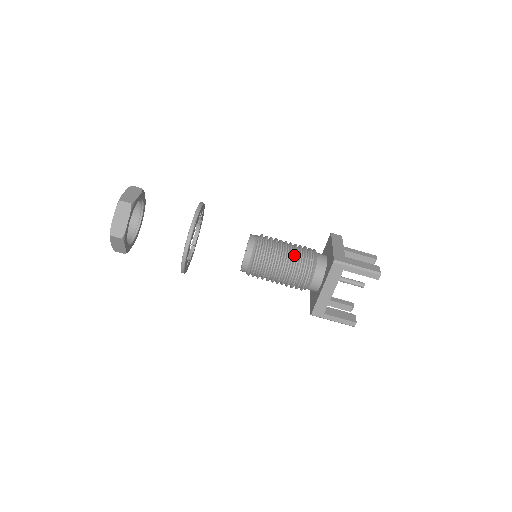
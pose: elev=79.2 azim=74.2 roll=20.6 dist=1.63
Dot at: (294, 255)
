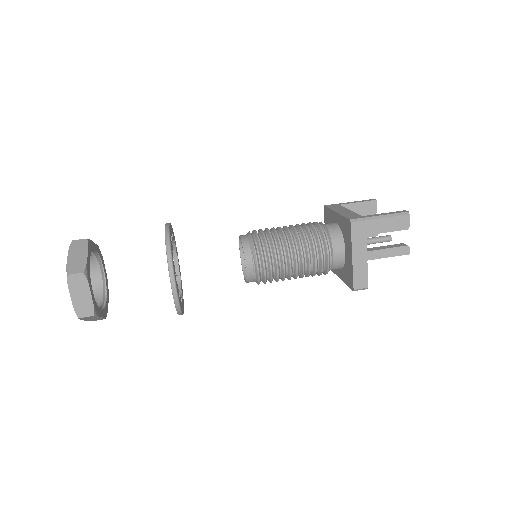
Dot at: occluded
